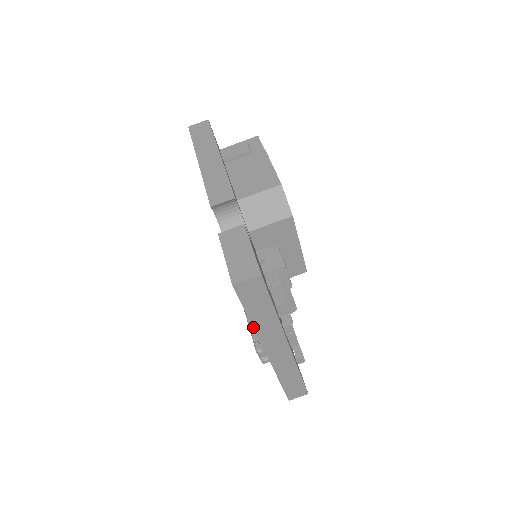
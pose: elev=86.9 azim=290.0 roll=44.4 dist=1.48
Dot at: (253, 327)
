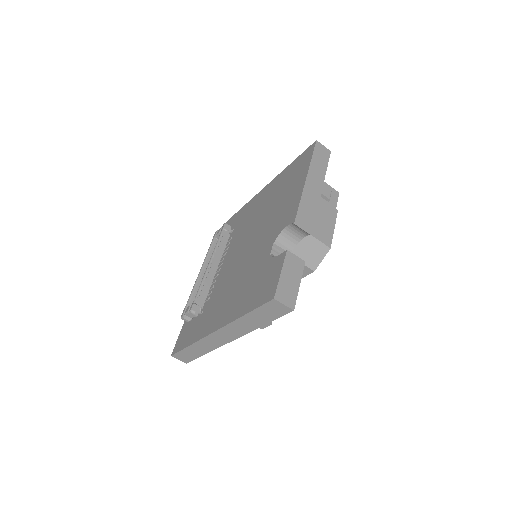
Dot at: (238, 318)
